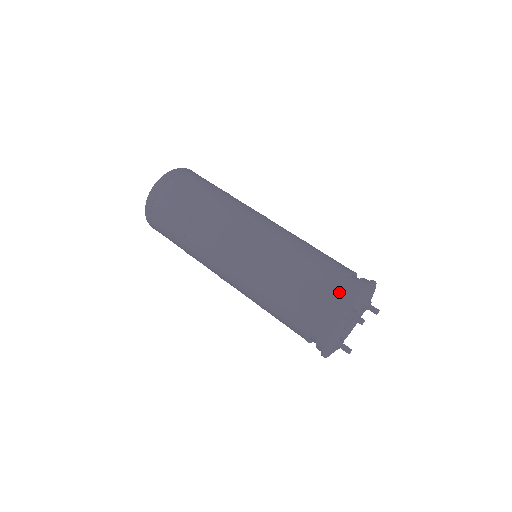
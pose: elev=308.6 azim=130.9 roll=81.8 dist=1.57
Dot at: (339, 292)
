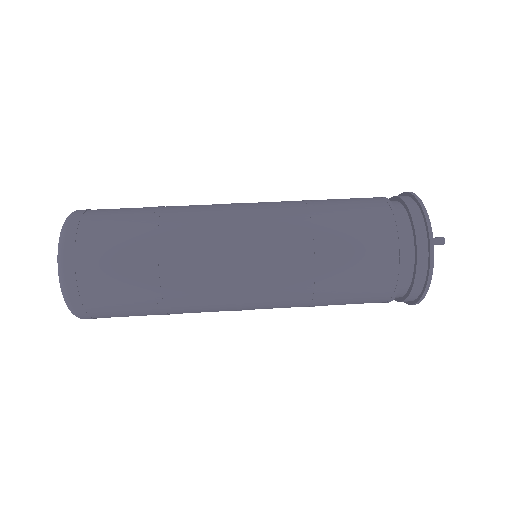
Dot at: (404, 228)
